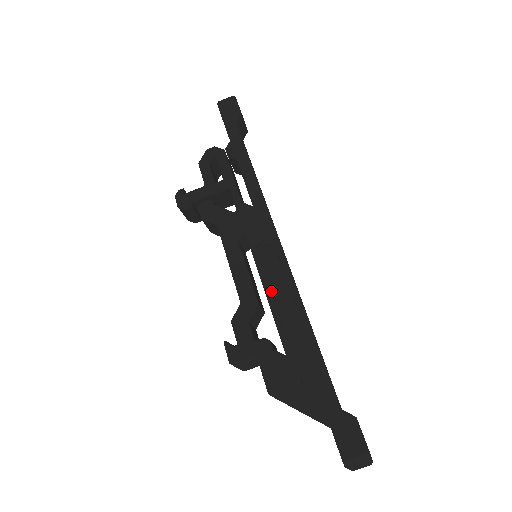
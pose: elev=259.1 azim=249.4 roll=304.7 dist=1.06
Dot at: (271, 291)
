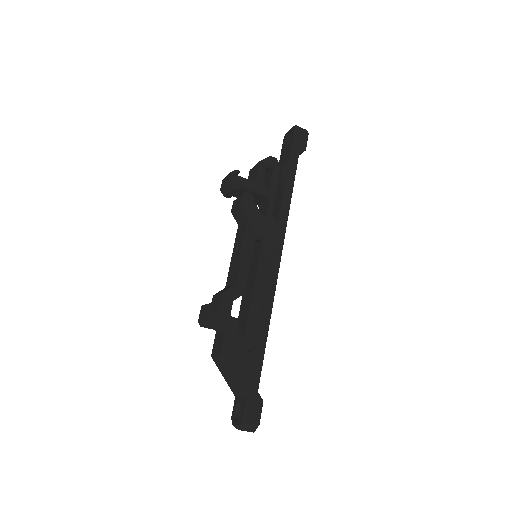
Dot at: (258, 290)
